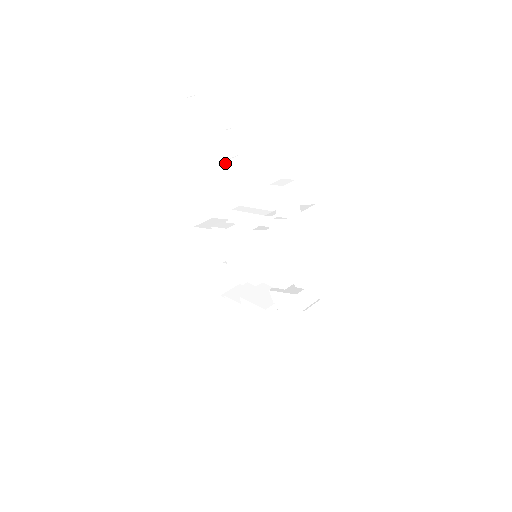
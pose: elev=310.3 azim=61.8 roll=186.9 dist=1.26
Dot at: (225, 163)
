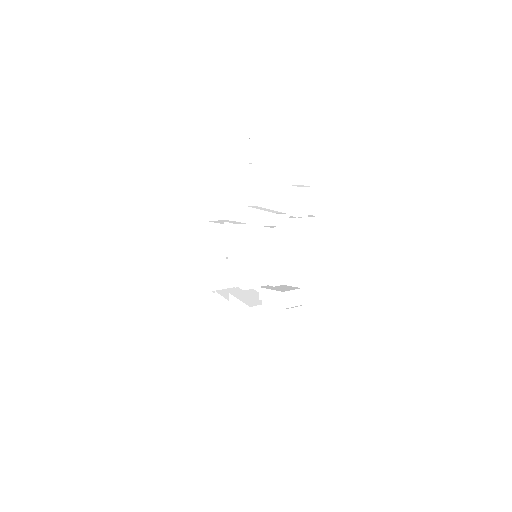
Dot at: (254, 165)
